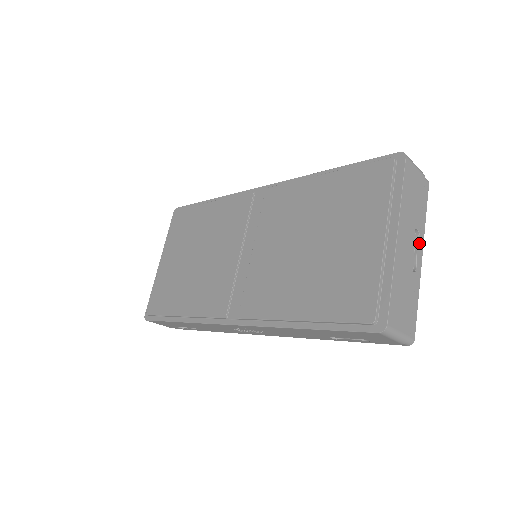
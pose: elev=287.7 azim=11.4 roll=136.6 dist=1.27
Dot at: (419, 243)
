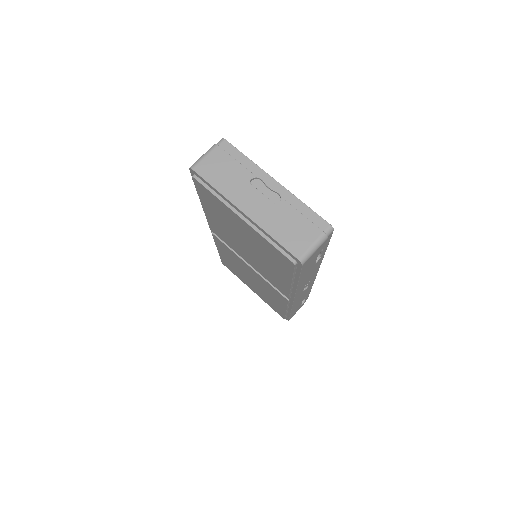
Dot at: (263, 180)
